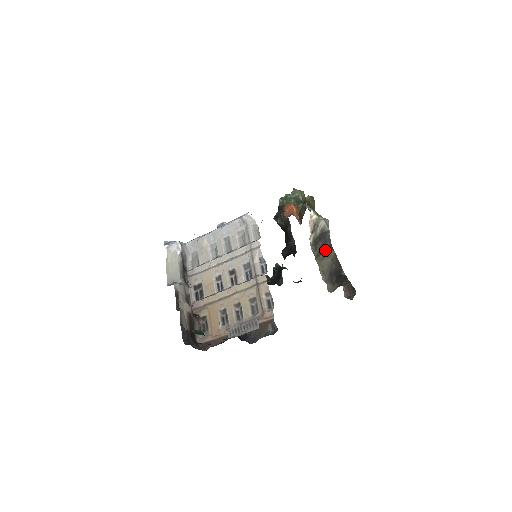
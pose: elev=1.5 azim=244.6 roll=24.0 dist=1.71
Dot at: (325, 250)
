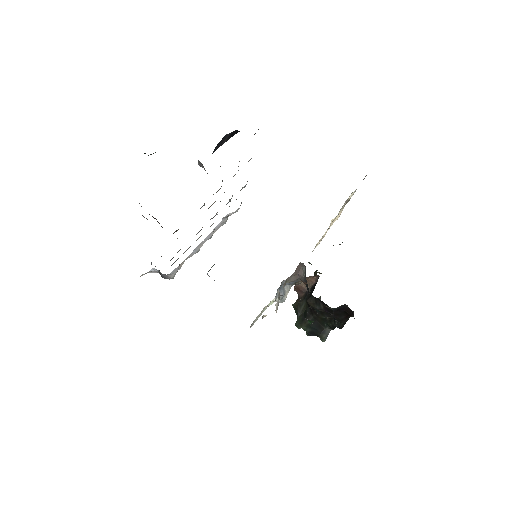
Dot at: occluded
